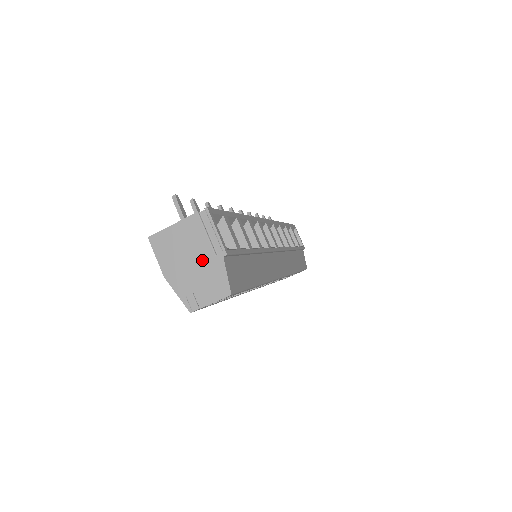
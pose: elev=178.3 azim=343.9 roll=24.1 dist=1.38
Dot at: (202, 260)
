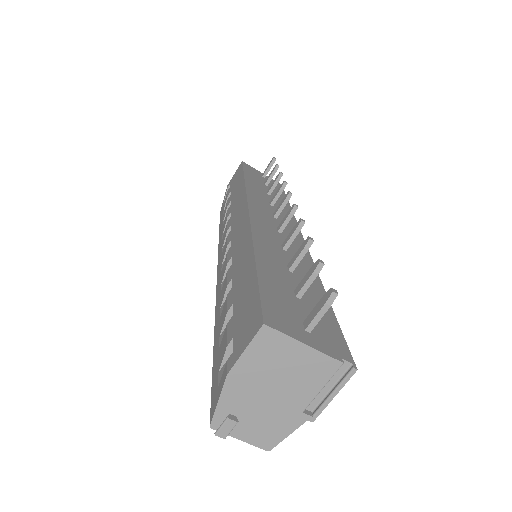
Dot at: (286, 403)
